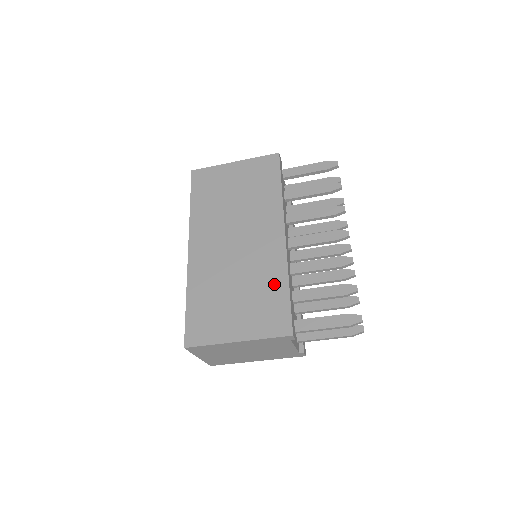
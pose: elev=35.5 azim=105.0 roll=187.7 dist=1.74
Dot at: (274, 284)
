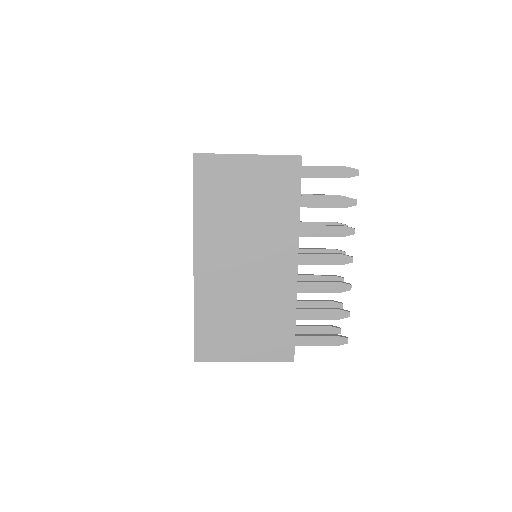
Dot at: (282, 314)
